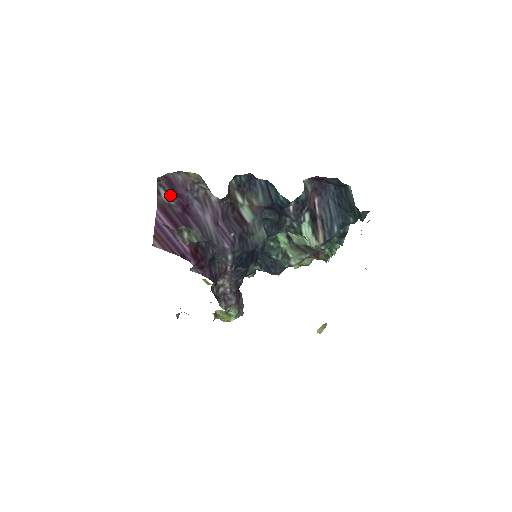
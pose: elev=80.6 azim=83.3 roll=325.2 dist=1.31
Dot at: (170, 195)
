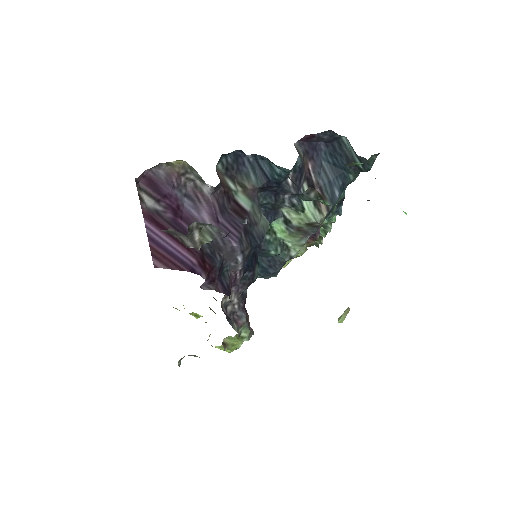
Dot at: (155, 199)
